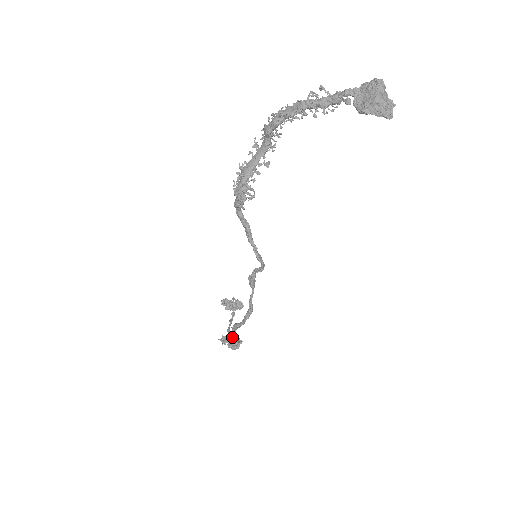
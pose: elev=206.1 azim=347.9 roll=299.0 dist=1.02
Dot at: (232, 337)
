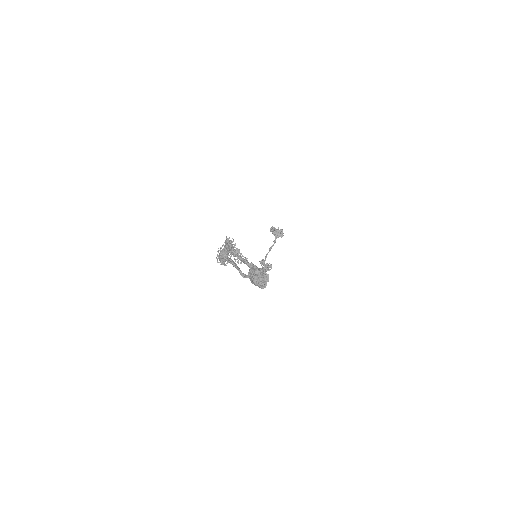
Dot at: occluded
